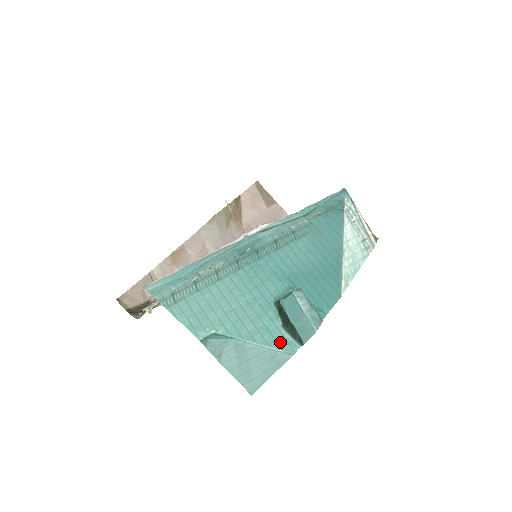
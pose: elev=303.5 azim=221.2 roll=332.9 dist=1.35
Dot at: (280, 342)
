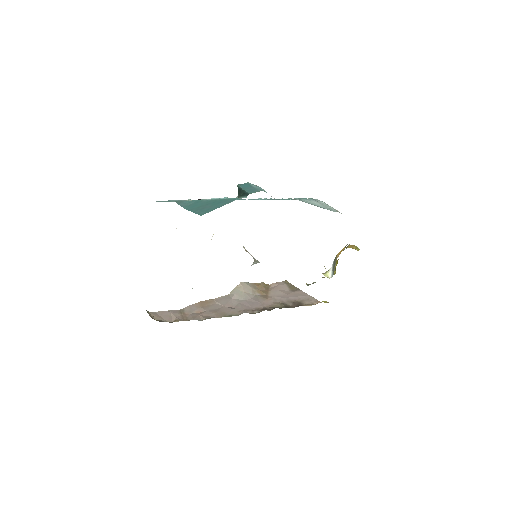
Dot at: occluded
